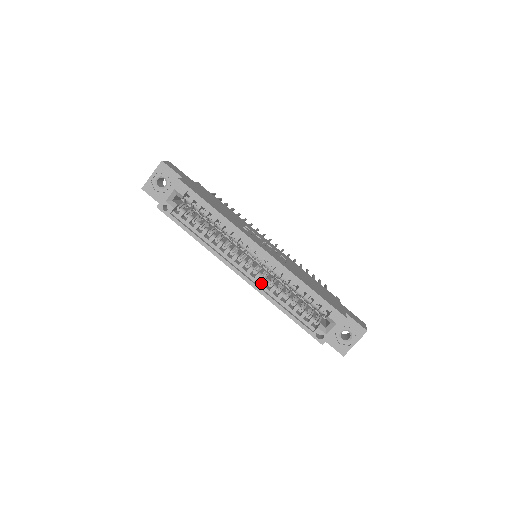
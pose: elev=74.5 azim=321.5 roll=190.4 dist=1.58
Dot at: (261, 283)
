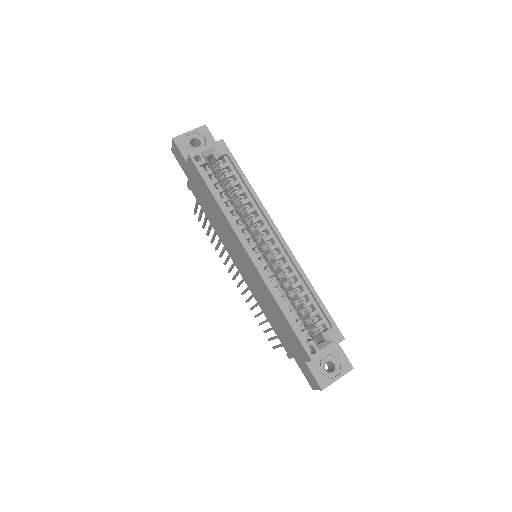
Dot at: (266, 273)
